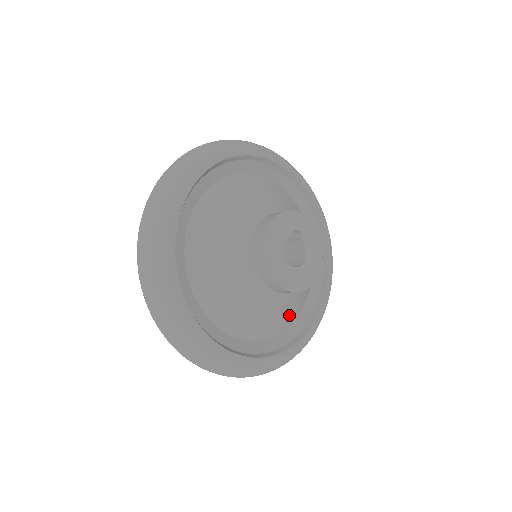
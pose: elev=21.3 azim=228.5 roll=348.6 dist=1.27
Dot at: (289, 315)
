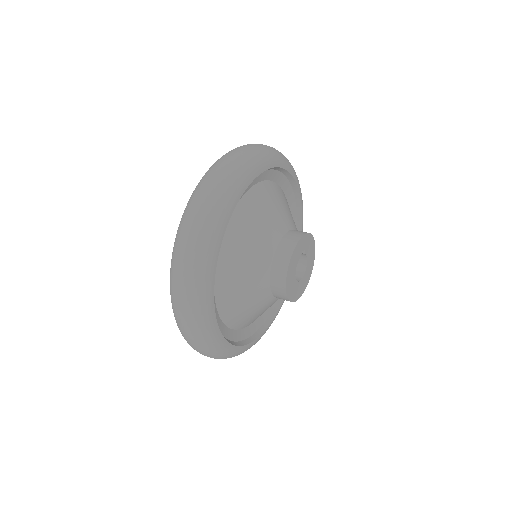
Dot at: occluded
